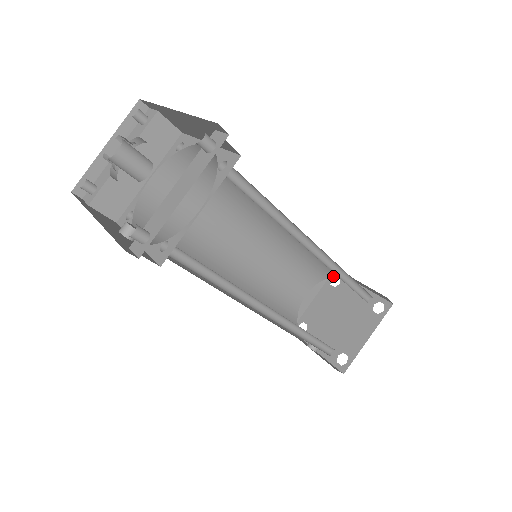
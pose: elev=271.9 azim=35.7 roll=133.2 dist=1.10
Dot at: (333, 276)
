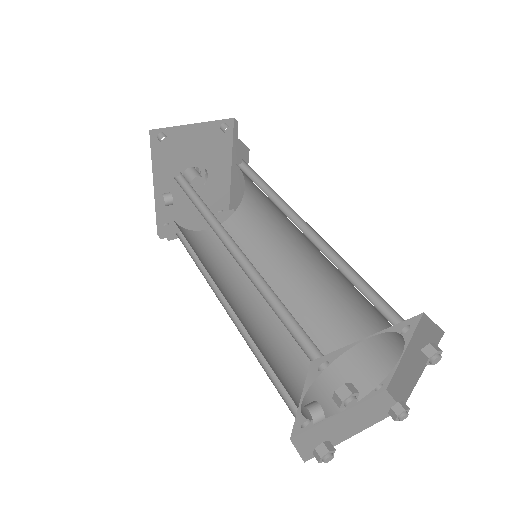
Dot at: (382, 378)
